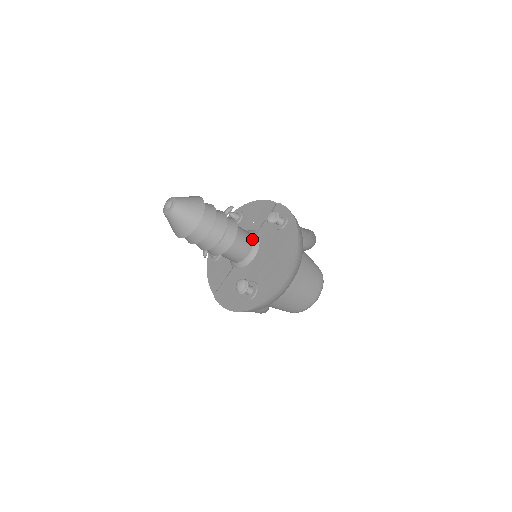
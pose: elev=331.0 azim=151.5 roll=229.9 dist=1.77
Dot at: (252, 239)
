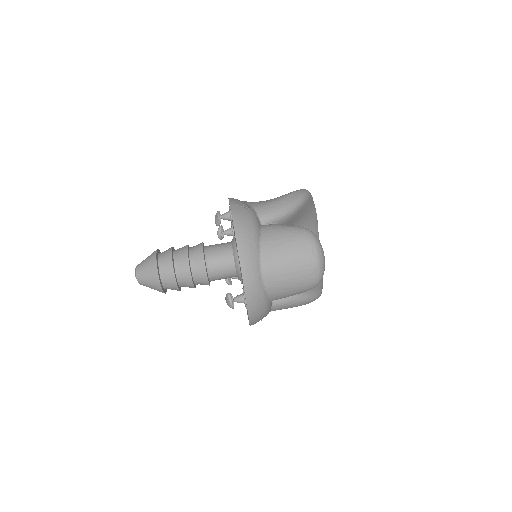
Dot at: (230, 247)
